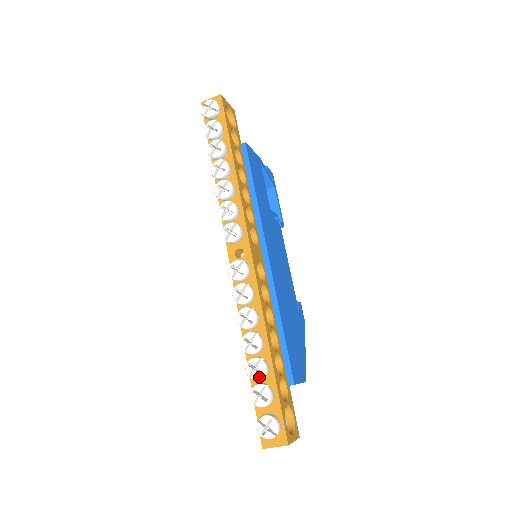
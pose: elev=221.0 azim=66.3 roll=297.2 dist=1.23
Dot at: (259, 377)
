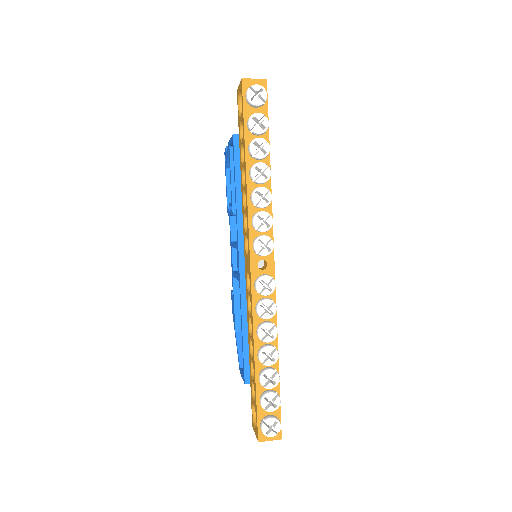
Dot at: (272, 387)
